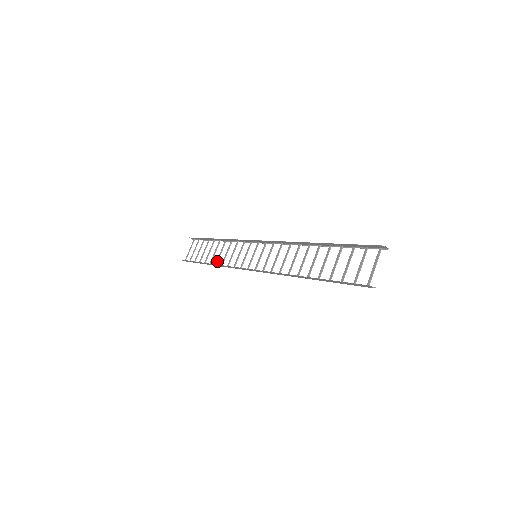
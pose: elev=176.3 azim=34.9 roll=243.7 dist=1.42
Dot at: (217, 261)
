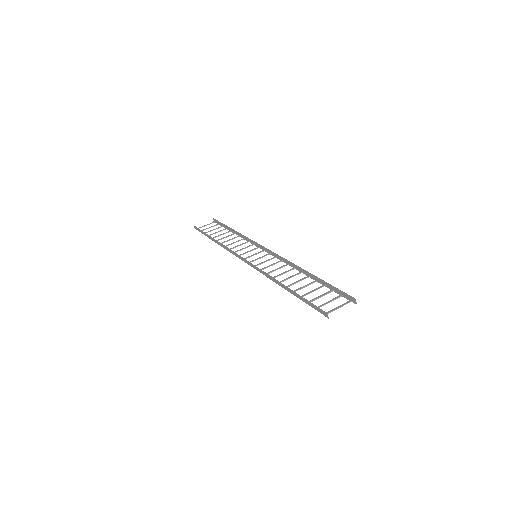
Dot at: occluded
